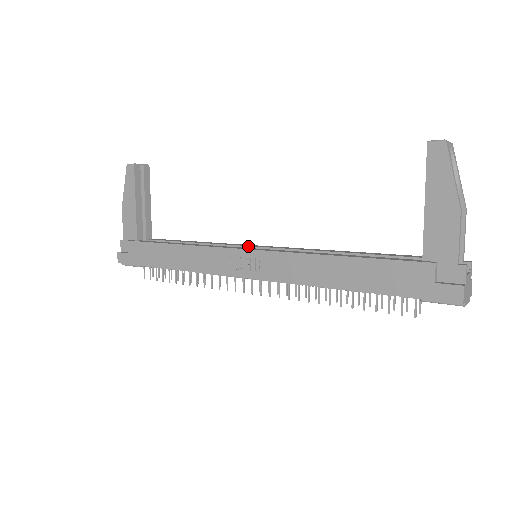
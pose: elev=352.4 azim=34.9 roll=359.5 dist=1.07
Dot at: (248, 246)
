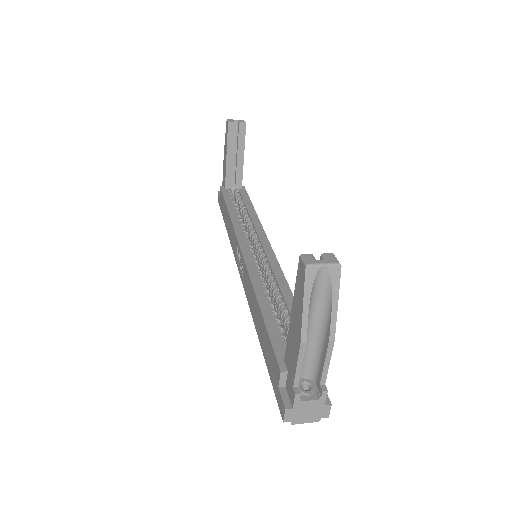
Dot at: (260, 242)
